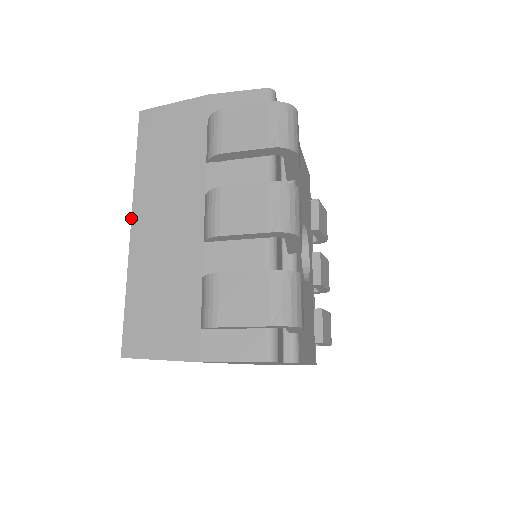
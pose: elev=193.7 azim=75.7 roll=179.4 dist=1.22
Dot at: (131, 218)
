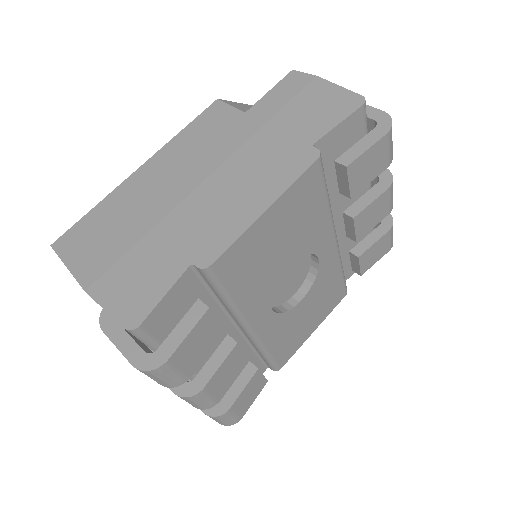
Dot at: occluded
